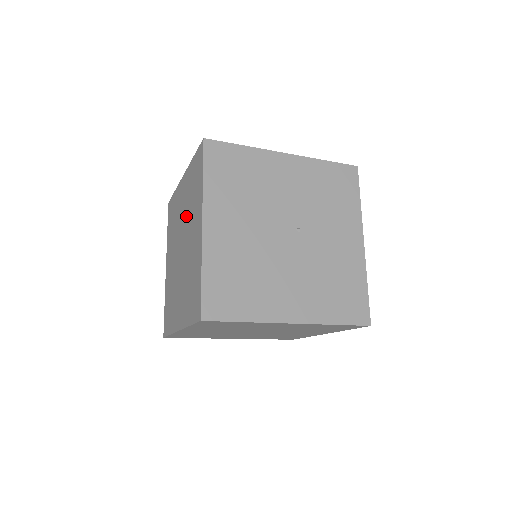
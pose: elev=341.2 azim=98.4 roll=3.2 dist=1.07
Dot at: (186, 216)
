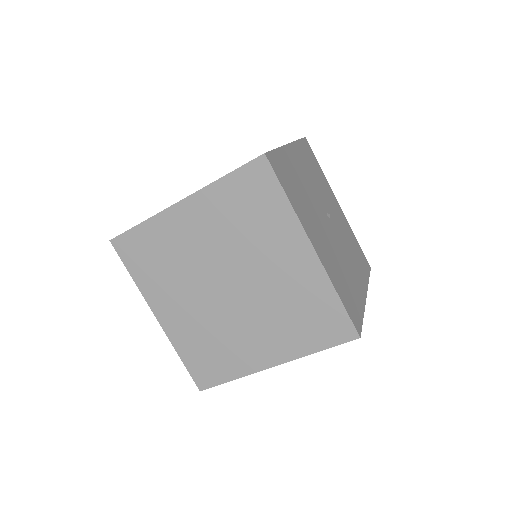
Dot at: (232, 248)
